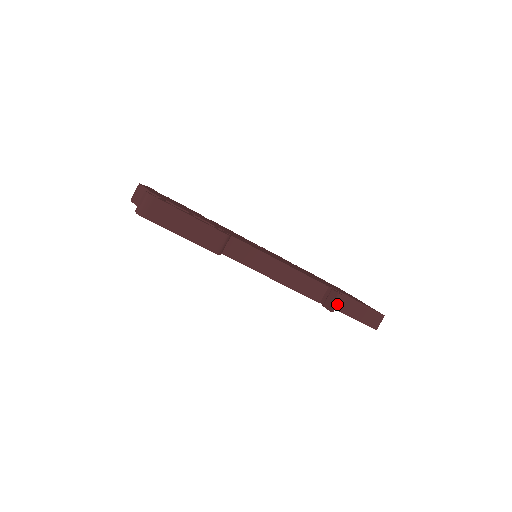
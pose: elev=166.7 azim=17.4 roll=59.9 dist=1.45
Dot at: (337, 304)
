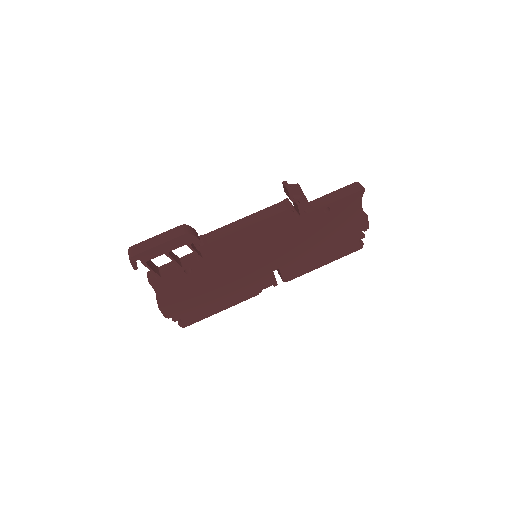
Dot at: (289, 186)
